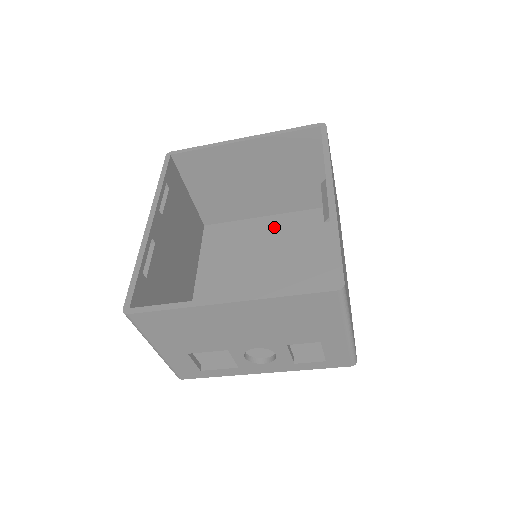
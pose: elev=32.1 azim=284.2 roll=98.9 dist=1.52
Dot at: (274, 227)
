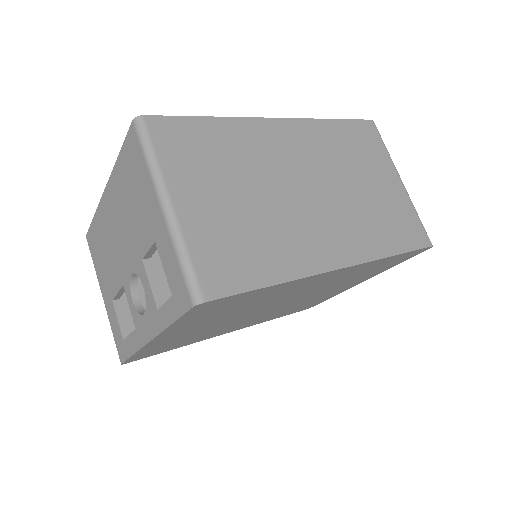
Dot at: occluded
